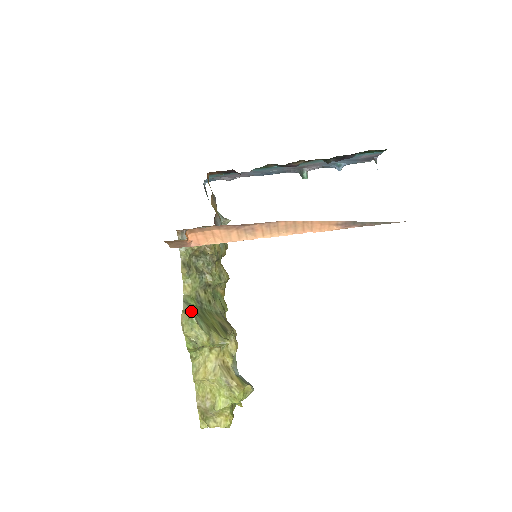
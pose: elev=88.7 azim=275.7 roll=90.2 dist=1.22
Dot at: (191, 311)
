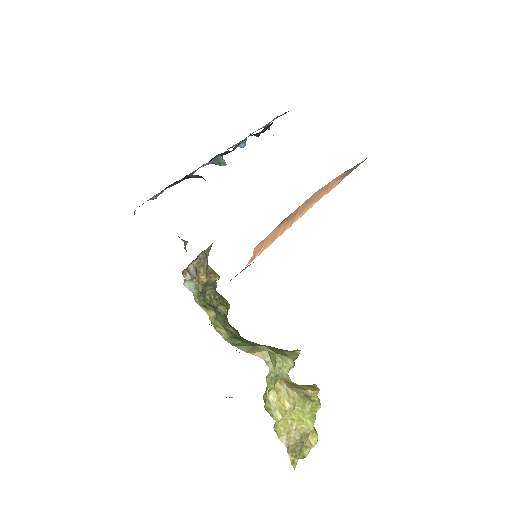
Dot at: (255, 347)
